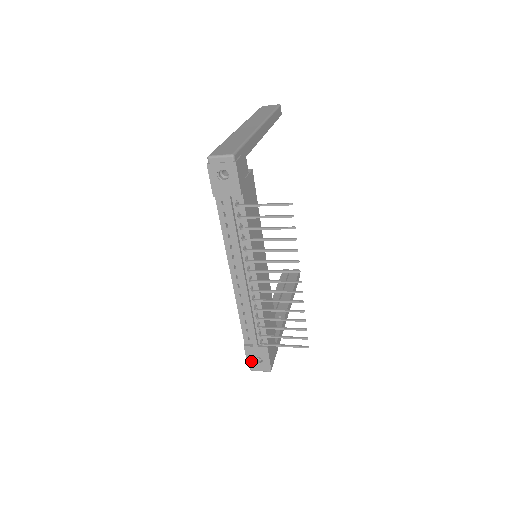
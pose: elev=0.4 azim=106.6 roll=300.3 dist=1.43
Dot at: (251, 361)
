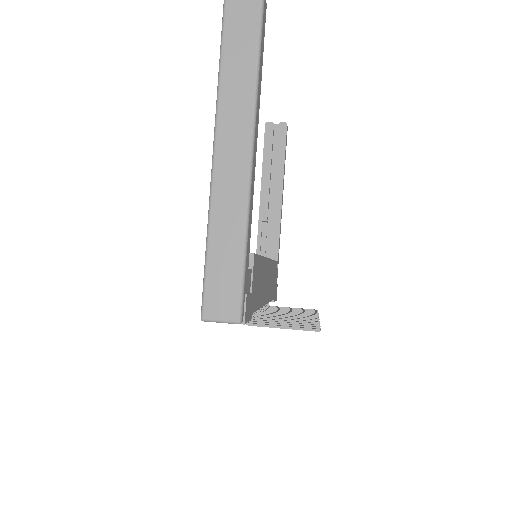
Dot at: occluded
